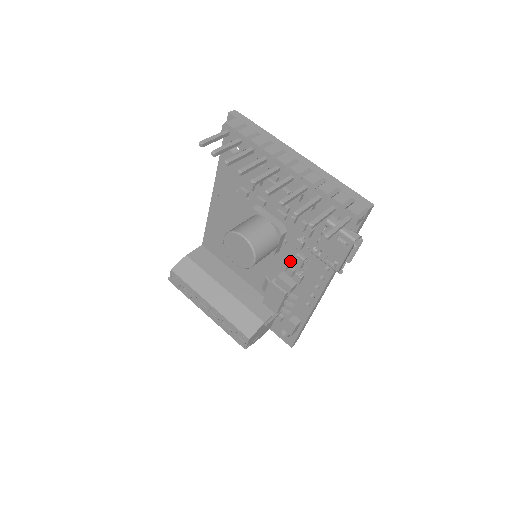
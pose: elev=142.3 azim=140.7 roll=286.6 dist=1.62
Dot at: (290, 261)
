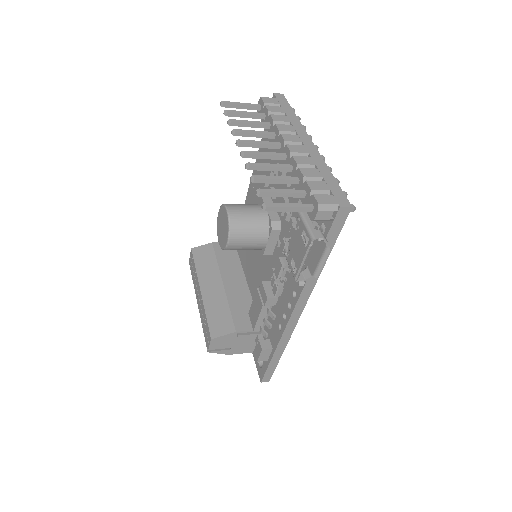
Dot at: occluded
